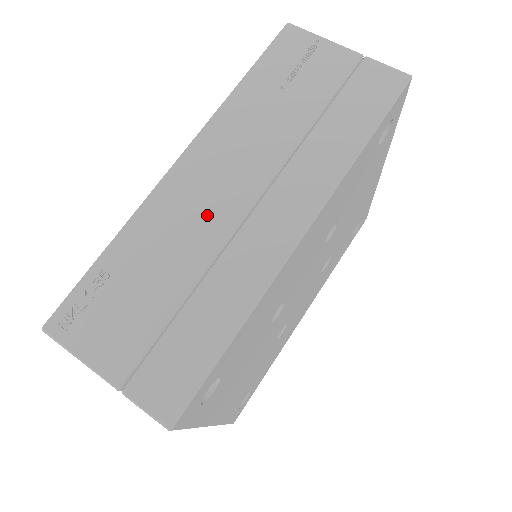
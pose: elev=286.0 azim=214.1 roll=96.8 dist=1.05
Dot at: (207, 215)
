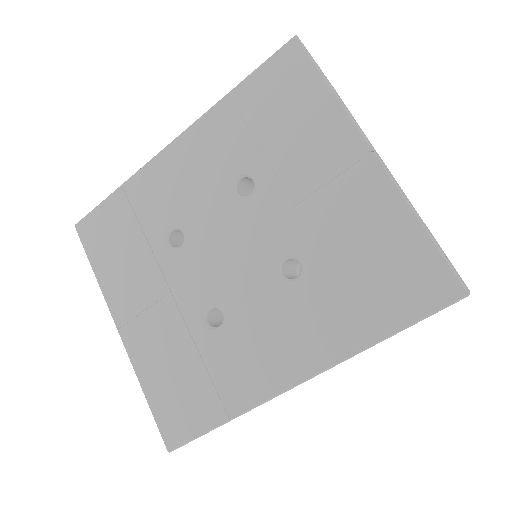
Dot at: occluded
